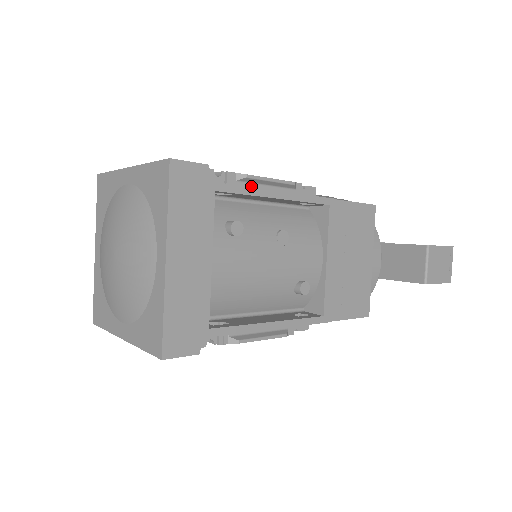
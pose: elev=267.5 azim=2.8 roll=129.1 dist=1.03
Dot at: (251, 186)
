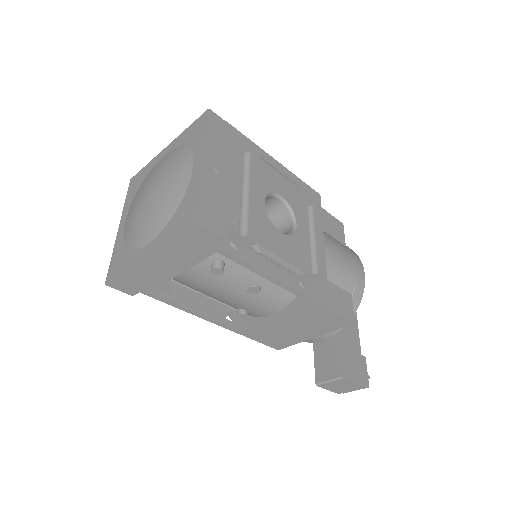
Dot at: (262, 255)
